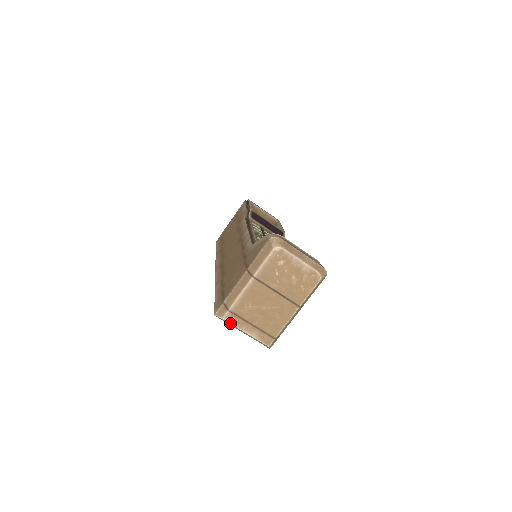
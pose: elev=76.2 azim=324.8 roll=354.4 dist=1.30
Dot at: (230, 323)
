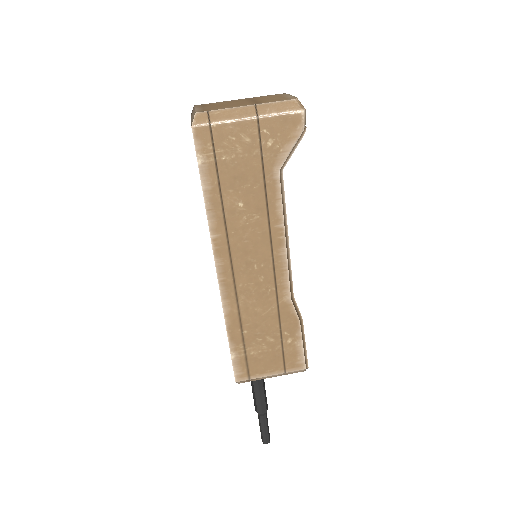
Dot at: (195, 107)
